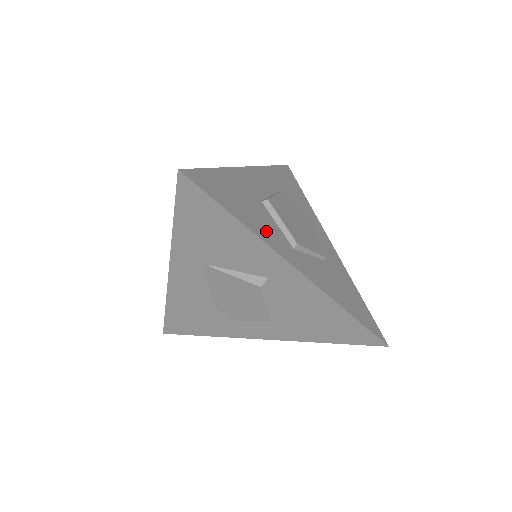
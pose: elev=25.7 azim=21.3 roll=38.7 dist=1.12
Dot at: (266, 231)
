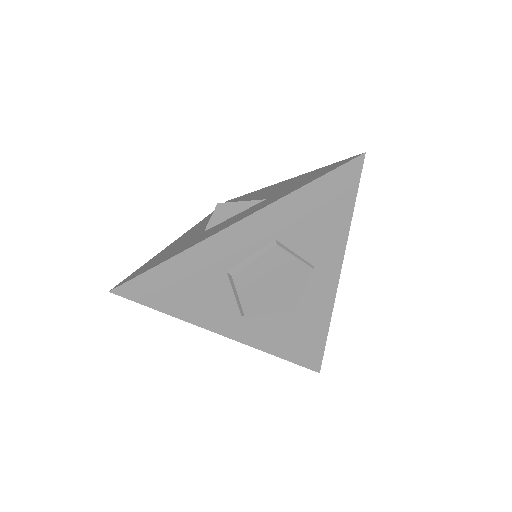
Dot at: (207, 311)
